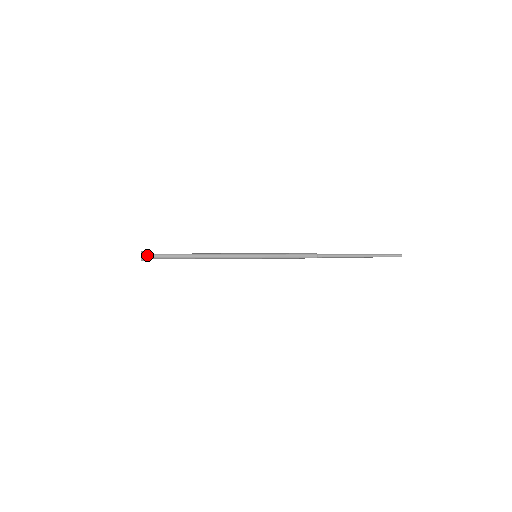
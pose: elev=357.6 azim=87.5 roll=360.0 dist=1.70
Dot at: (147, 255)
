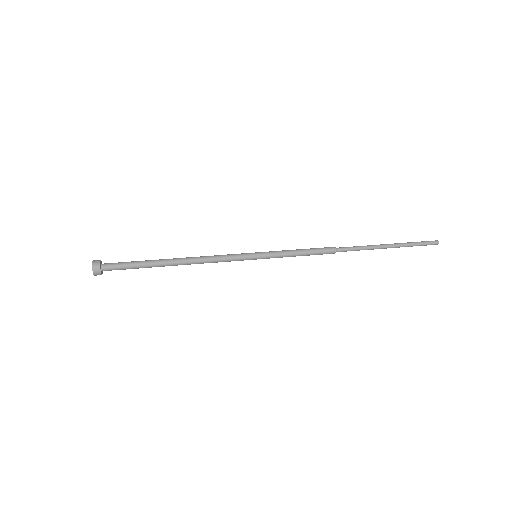
Dot at: (101, 264)
